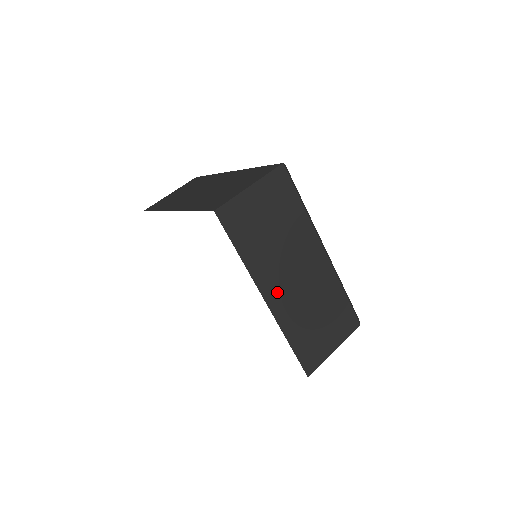
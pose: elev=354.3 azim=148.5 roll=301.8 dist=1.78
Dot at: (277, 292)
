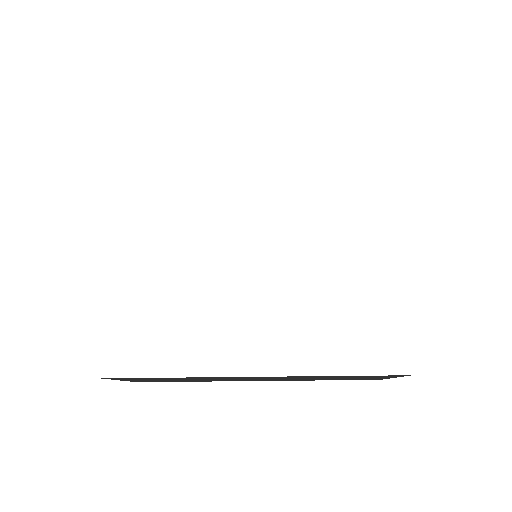
Dot at: occluded
